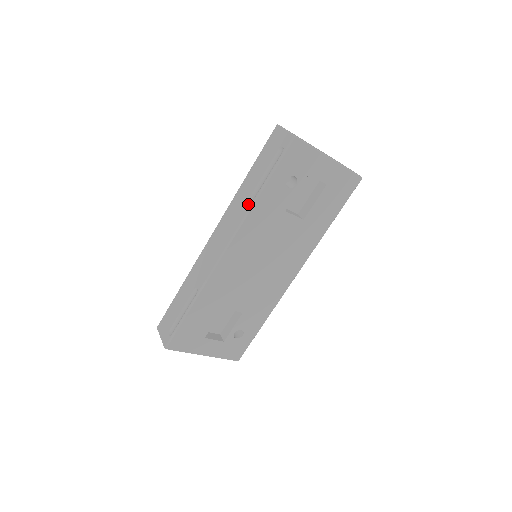
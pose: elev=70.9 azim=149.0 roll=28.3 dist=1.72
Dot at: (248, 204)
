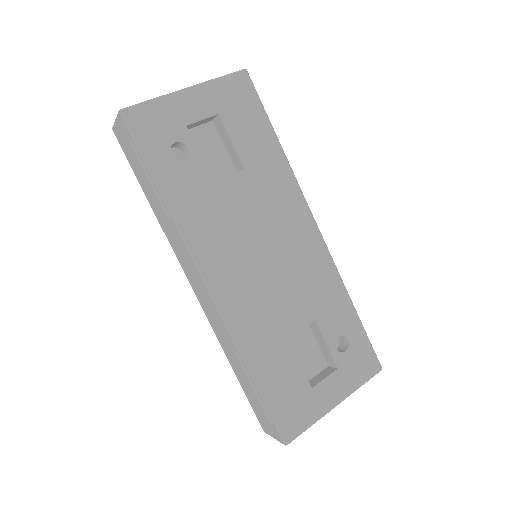
Dot at: (170, 220)
